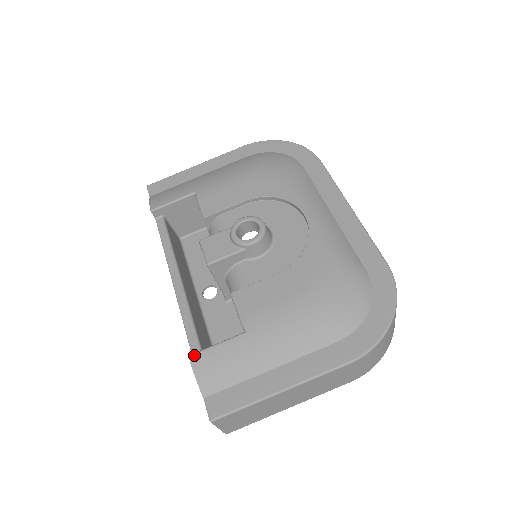
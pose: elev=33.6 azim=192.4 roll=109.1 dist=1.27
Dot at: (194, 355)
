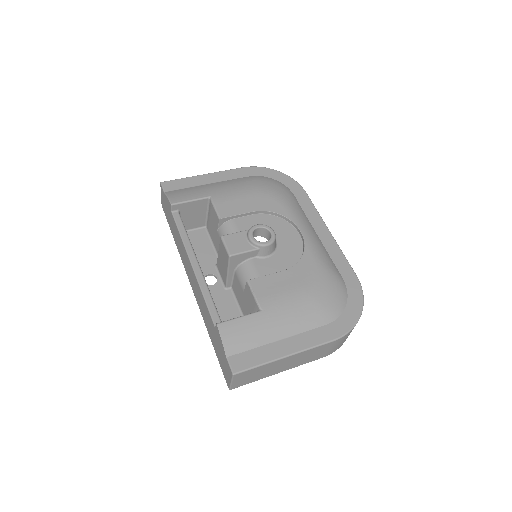
Dot at: (221, 324)
